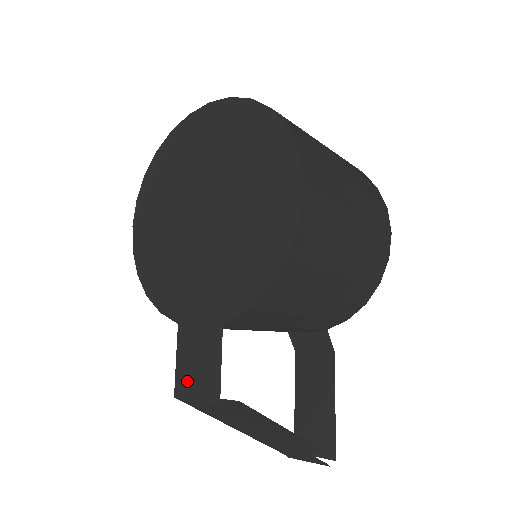
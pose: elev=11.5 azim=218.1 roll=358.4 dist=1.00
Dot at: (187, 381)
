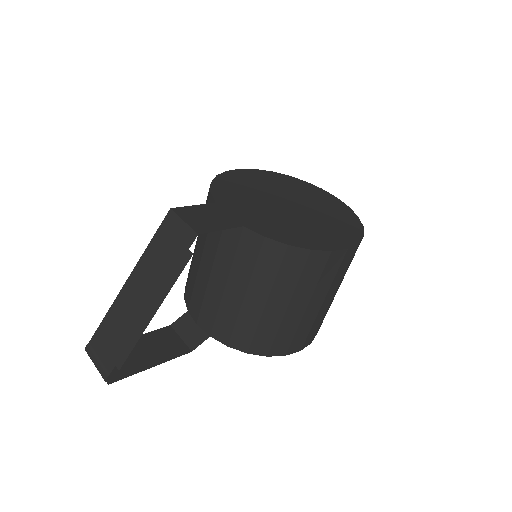
Dot at: (190, 214)
